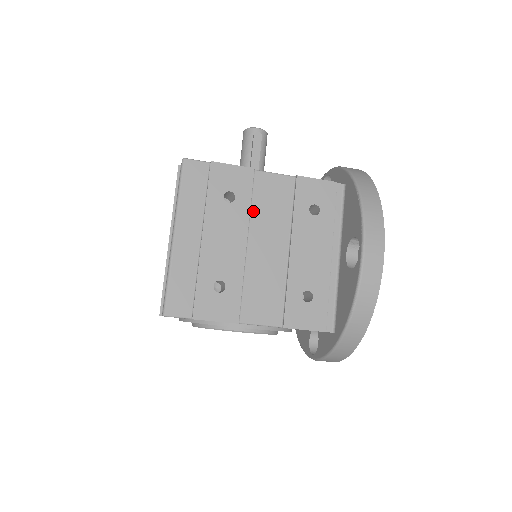
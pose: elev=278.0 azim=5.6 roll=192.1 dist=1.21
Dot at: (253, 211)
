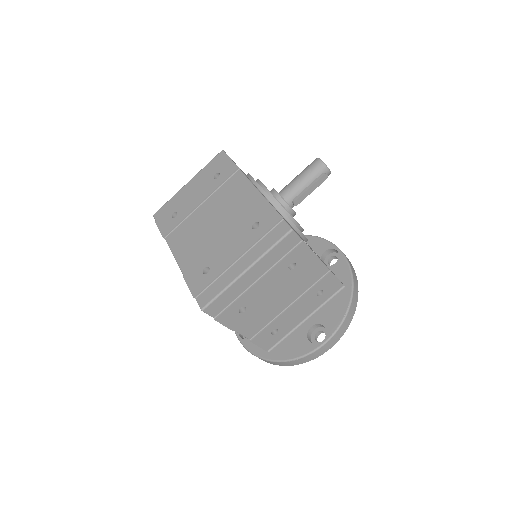
Dot at: (294, 278)
